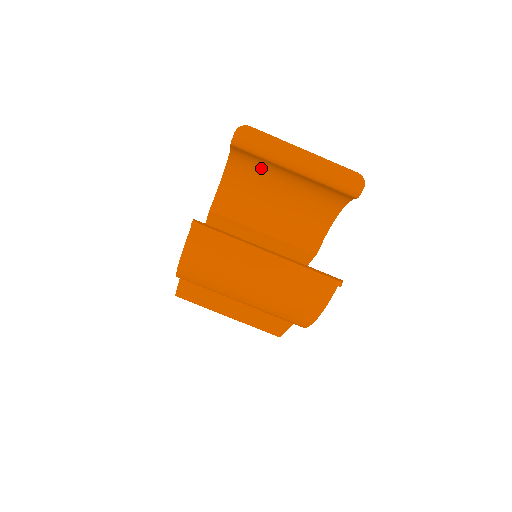
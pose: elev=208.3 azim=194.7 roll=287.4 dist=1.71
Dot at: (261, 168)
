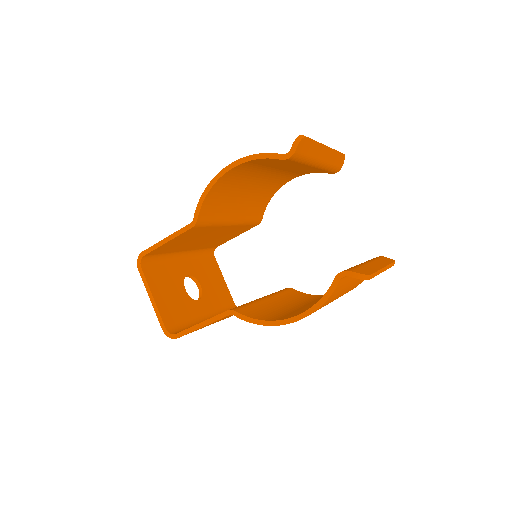
Dot at: (264, 166)
